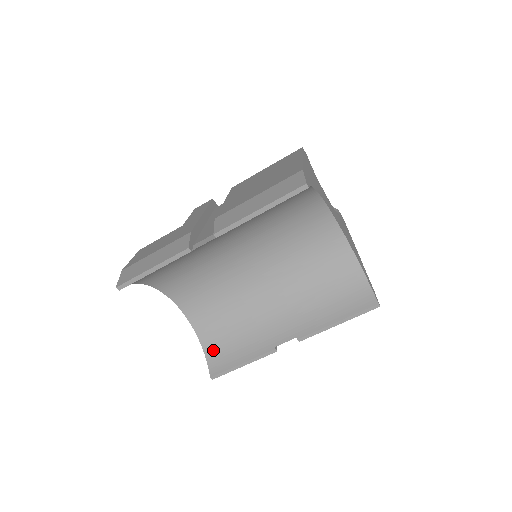
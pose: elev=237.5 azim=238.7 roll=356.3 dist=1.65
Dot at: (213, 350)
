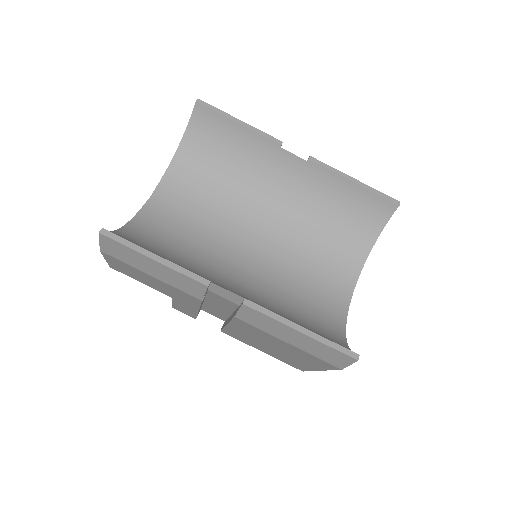
Dot at: (128, 238)
